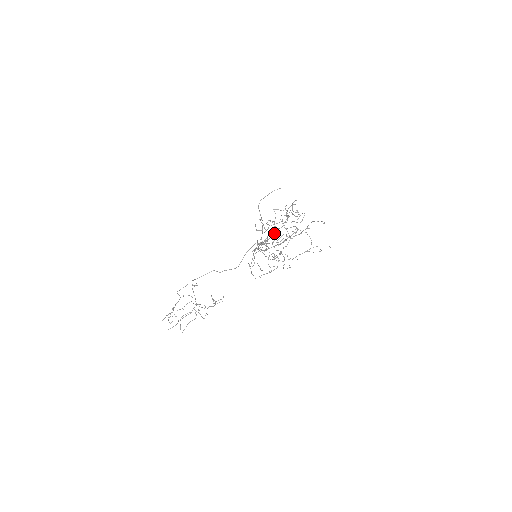
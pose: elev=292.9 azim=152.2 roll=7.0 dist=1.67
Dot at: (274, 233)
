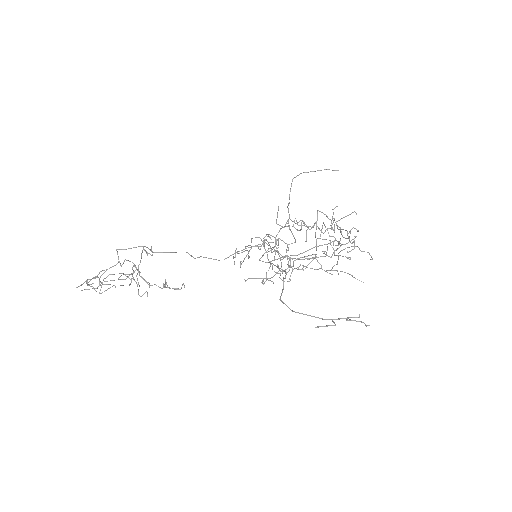
Dot at: (303, 252)
